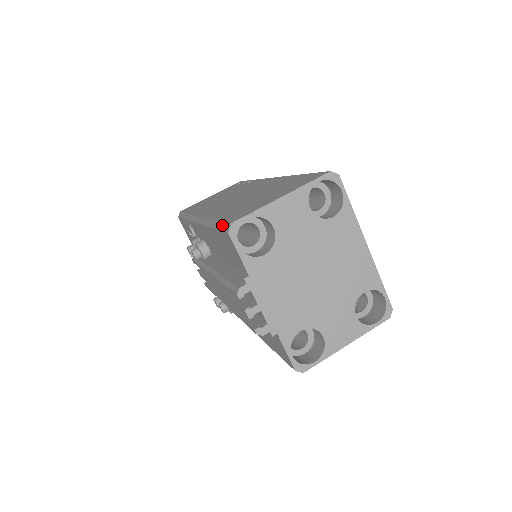
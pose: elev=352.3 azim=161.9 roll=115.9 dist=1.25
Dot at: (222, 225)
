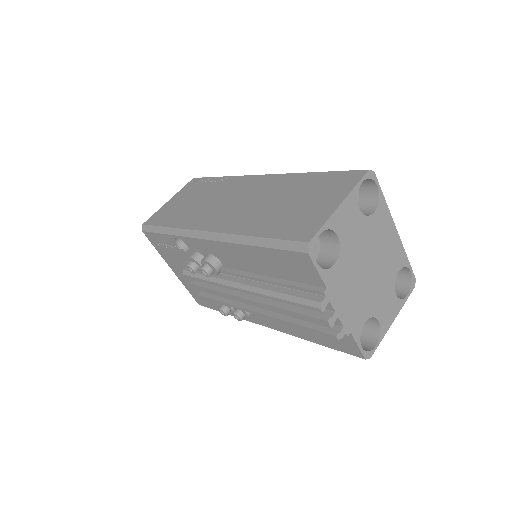
Dot at: (285, 244)
